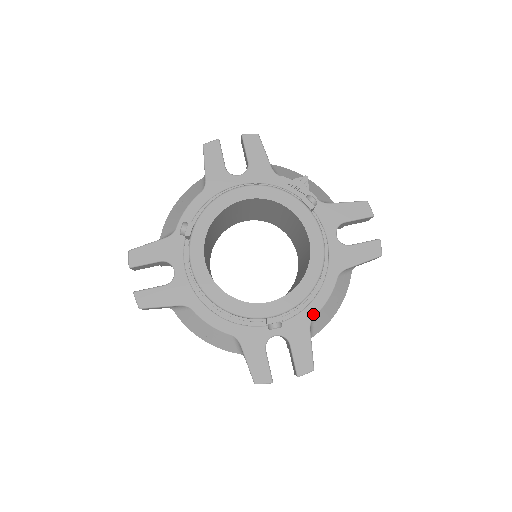
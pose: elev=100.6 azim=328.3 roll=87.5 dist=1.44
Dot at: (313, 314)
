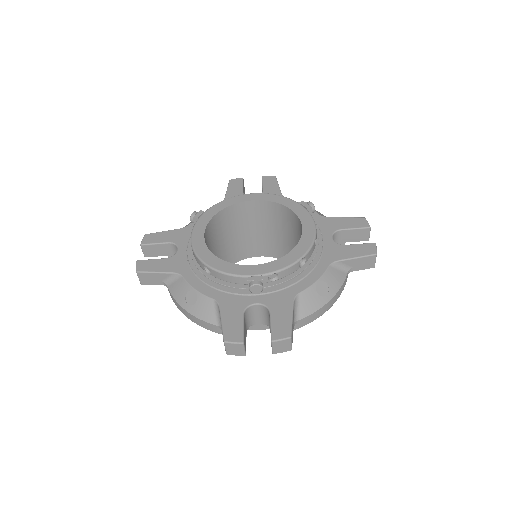
Dot at: (299, 291)
